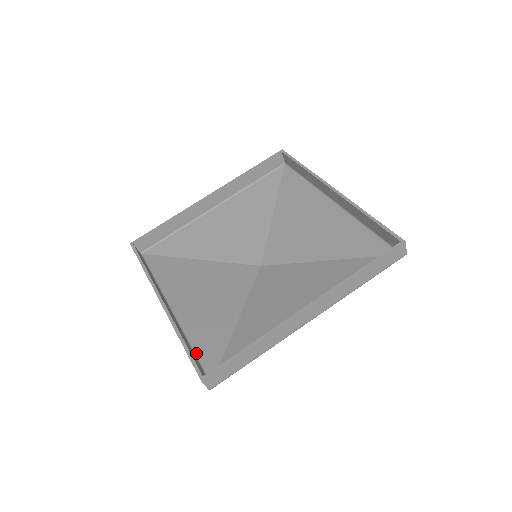
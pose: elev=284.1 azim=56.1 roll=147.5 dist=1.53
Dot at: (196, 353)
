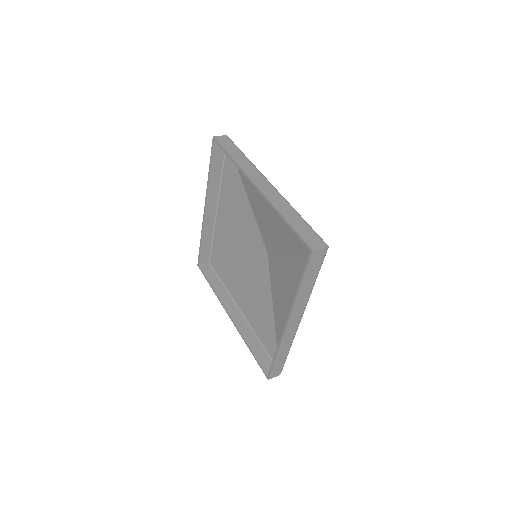
Dot at: (264, 347)
